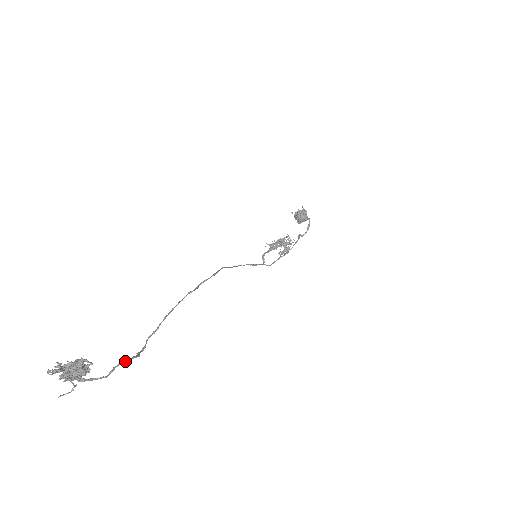
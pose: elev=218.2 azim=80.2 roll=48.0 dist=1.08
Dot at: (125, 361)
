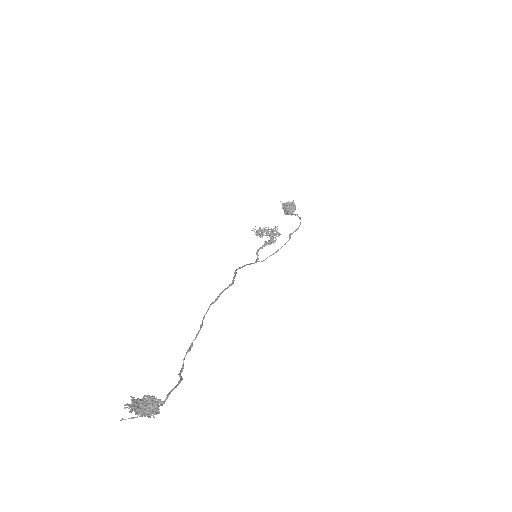
Dot at: (175, 387)
